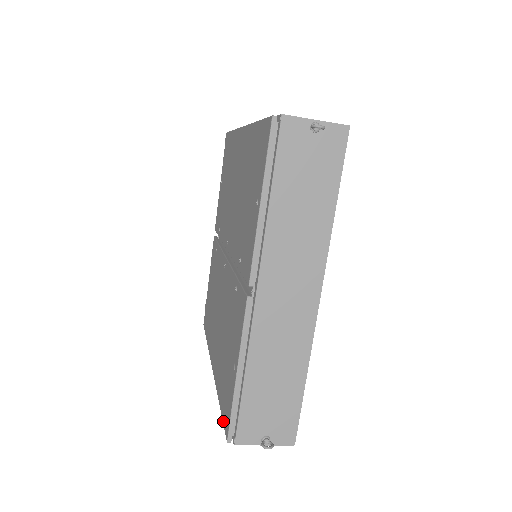
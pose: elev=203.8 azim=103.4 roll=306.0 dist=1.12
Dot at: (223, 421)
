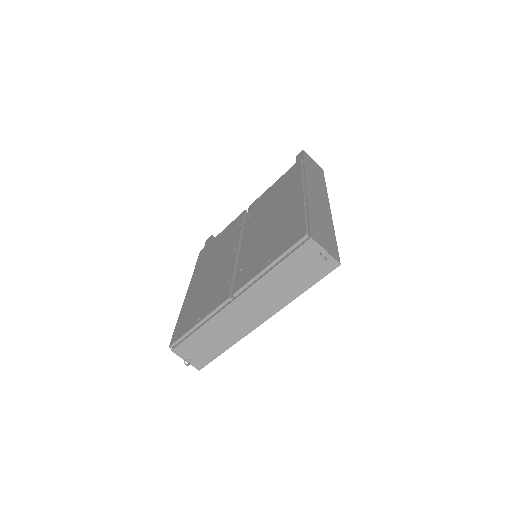
Dot at: (174, 334)
